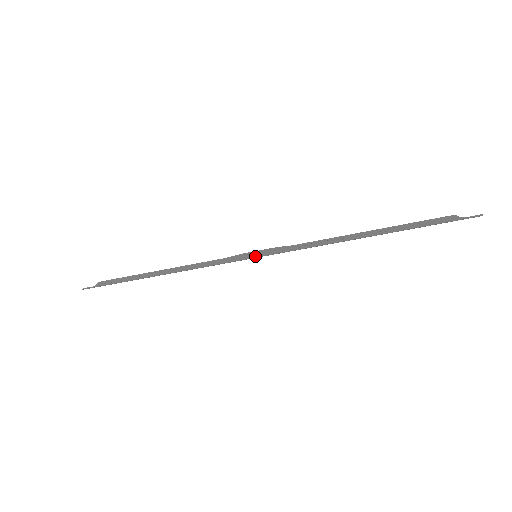
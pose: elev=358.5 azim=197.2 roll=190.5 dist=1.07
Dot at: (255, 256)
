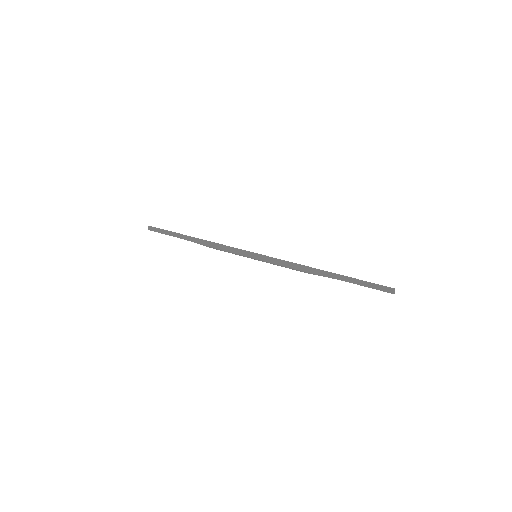
Dot at: (256, 253)
